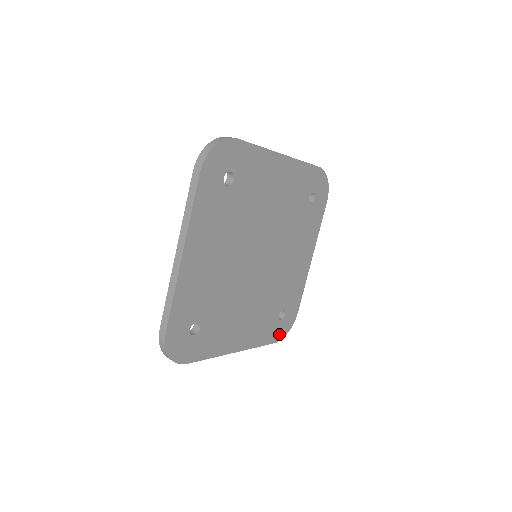
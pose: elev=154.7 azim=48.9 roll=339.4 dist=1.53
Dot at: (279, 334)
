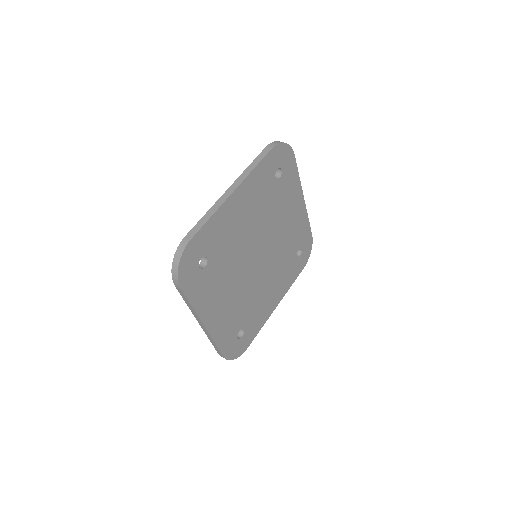
Dot at: (230, 352)
